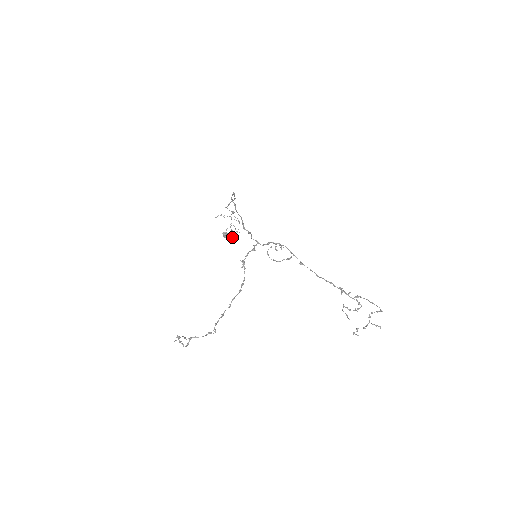
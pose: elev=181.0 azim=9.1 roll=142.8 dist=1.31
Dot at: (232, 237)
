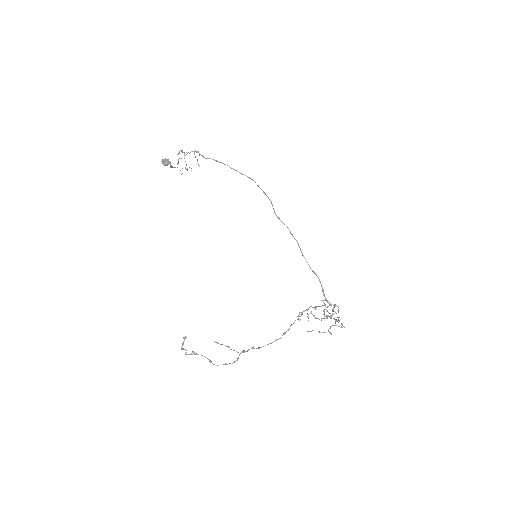
Dot at: (172, 166)
